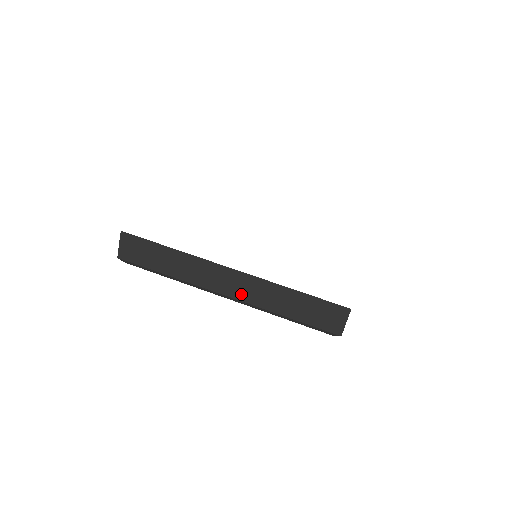
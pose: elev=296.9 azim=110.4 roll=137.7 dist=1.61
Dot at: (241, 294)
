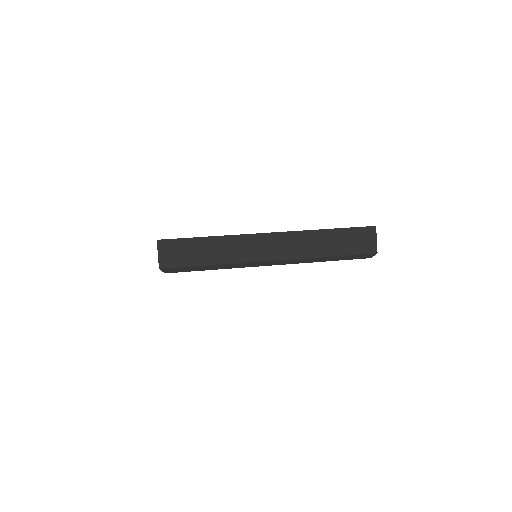
Dot at: (286, 253)
